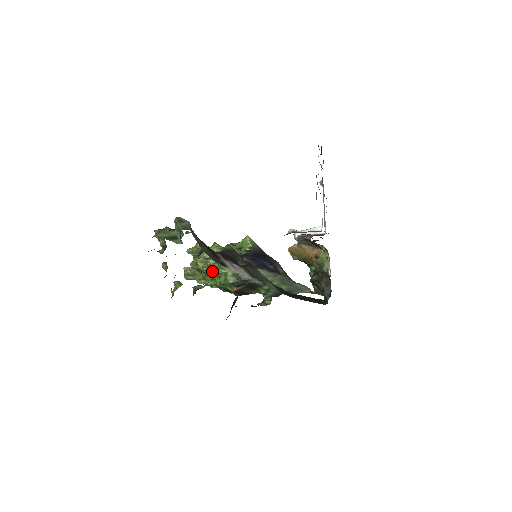
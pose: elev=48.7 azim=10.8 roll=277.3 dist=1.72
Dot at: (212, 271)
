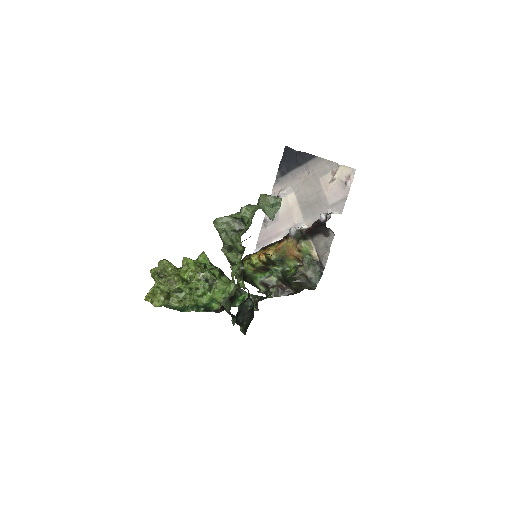
Dot at: (213, 280)
